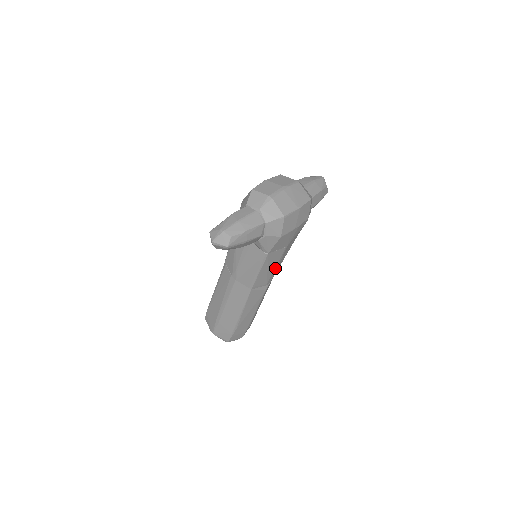
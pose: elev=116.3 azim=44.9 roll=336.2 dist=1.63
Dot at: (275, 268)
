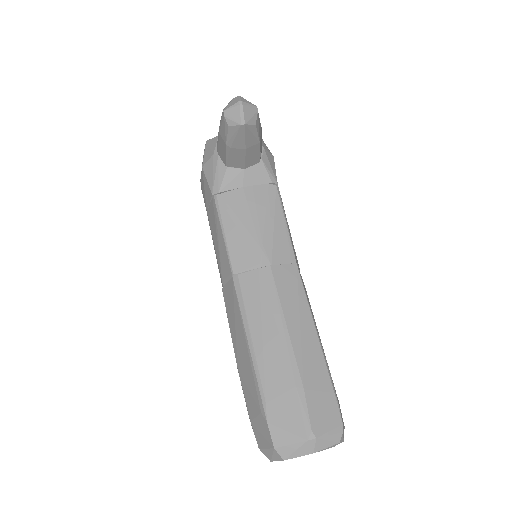
Dot at: occluded
